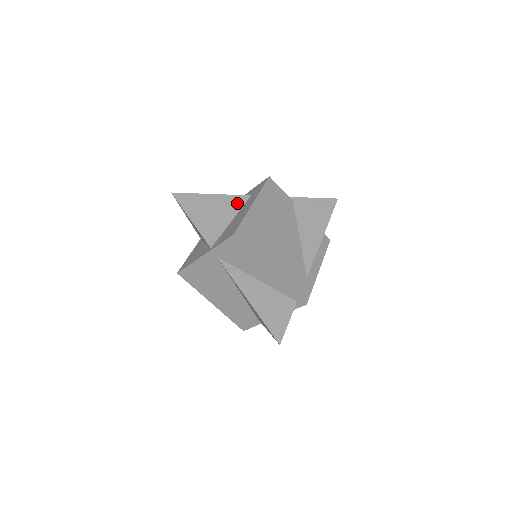
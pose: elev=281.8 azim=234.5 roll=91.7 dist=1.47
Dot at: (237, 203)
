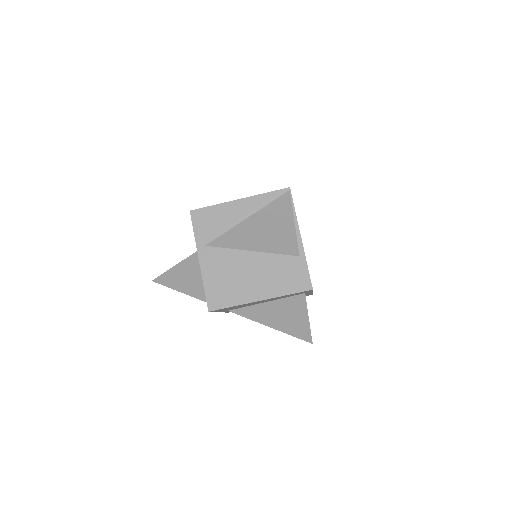
Dot at: occluded
